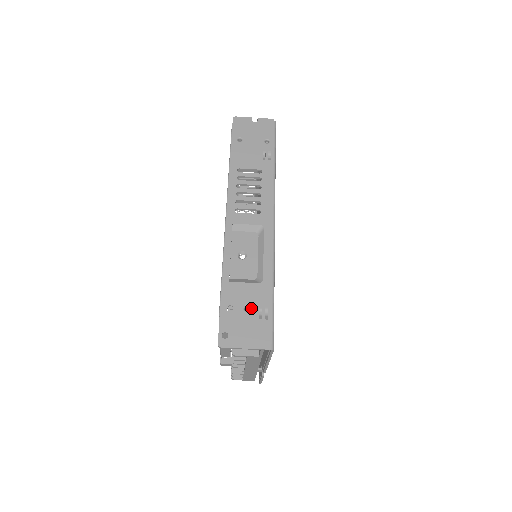
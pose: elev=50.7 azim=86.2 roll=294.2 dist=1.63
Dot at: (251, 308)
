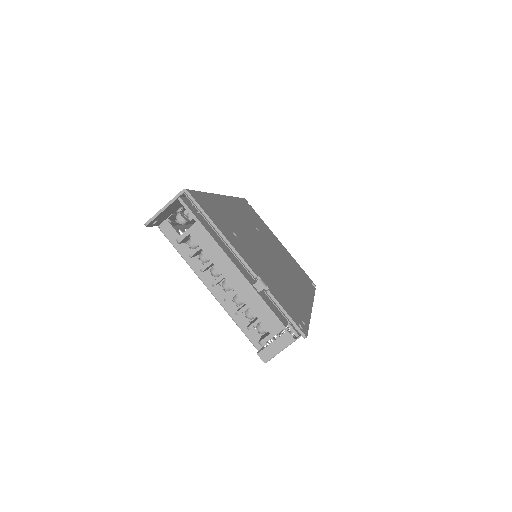
Dot at: occluded
